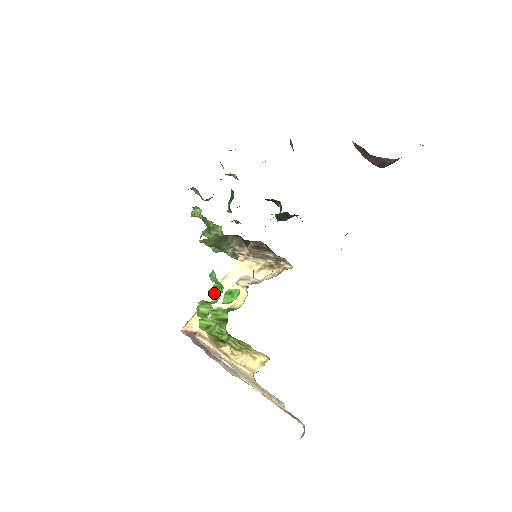
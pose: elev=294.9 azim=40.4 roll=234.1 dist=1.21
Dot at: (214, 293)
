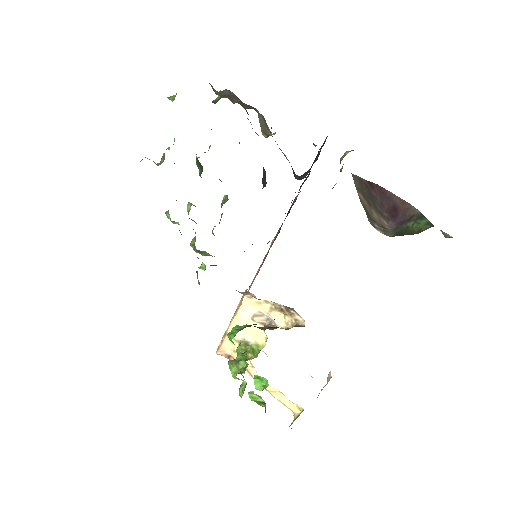
Dot at: occluded
